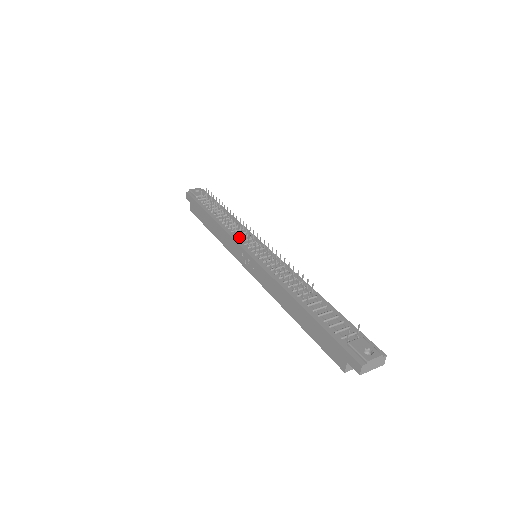
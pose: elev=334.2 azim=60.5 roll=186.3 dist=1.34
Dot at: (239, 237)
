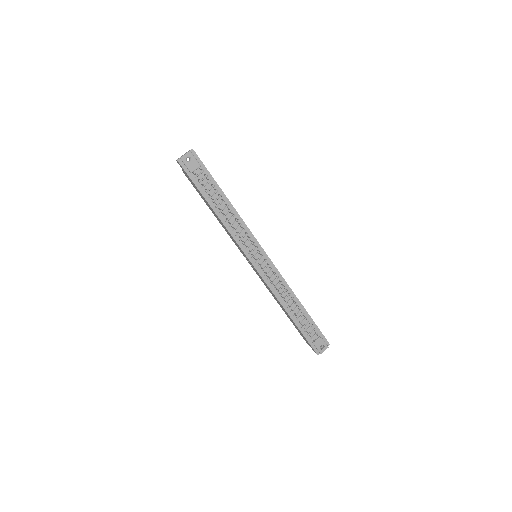
Dot at: (243, 244)
